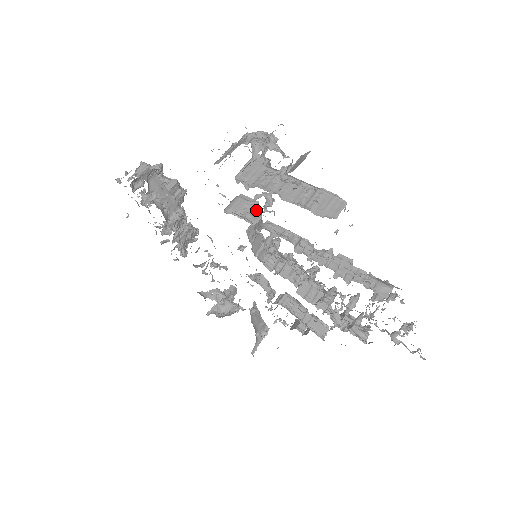
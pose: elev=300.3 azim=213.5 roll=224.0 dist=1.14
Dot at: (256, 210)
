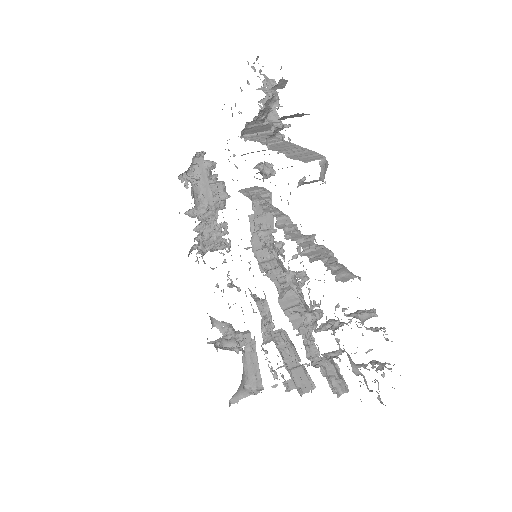
Dot at: (265, 197)
